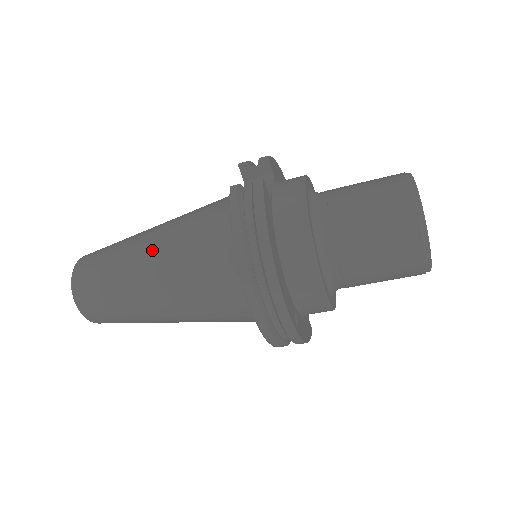
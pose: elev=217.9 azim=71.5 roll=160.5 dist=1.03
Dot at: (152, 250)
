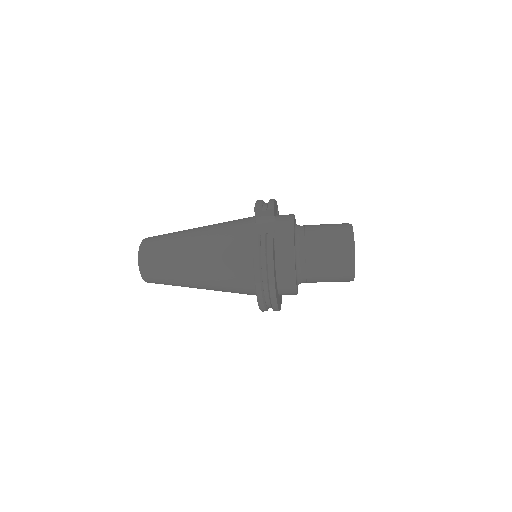
Dot at: (197, 255)
